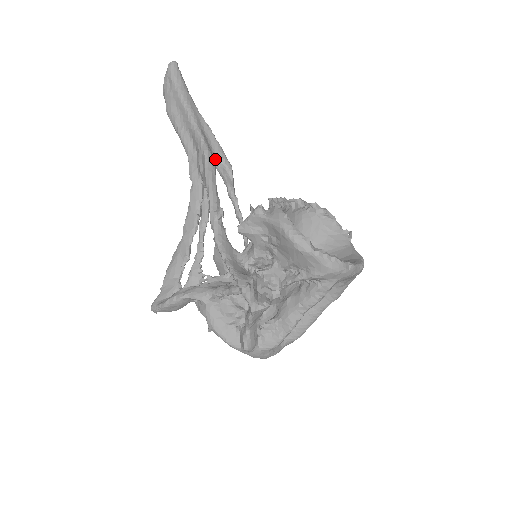
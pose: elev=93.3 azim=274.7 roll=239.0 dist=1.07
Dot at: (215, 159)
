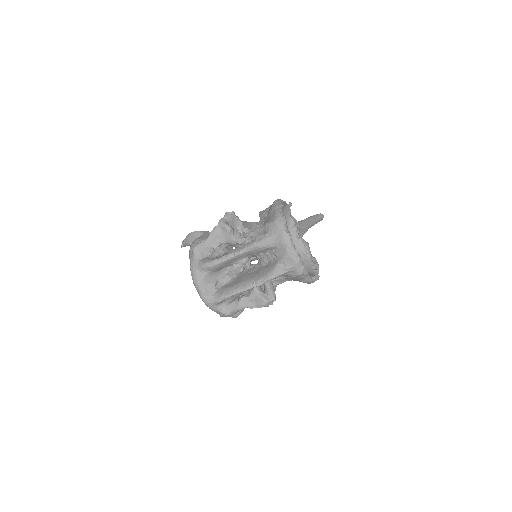
Dot at: occluded
